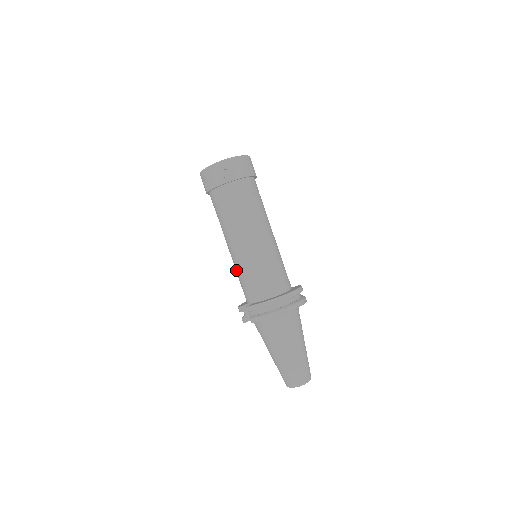
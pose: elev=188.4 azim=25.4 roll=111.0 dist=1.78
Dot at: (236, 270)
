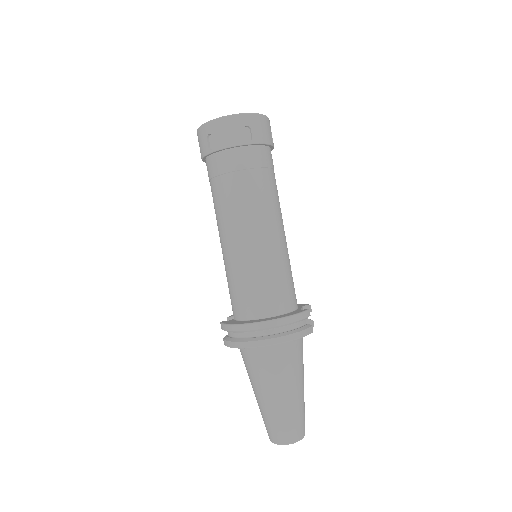
Dot at: occluded
